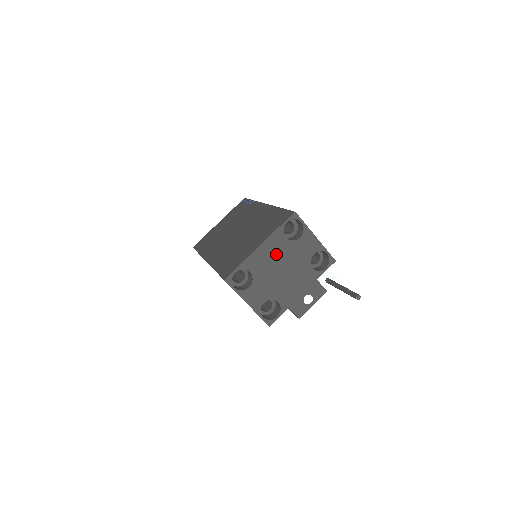
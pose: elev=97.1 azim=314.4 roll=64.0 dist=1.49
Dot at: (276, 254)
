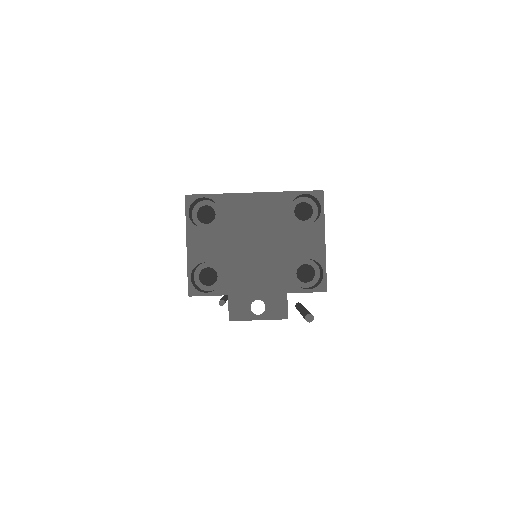
Dot at: (264, 218)
